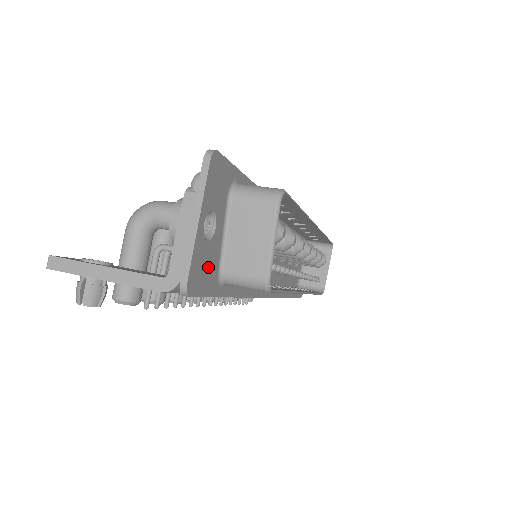
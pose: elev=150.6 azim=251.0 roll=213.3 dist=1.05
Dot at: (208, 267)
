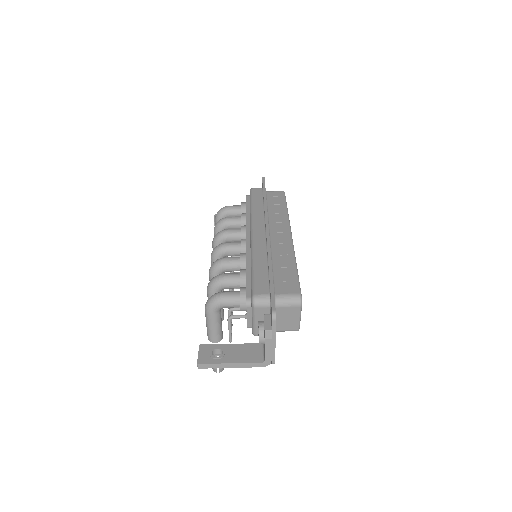
Dot at: occluded
